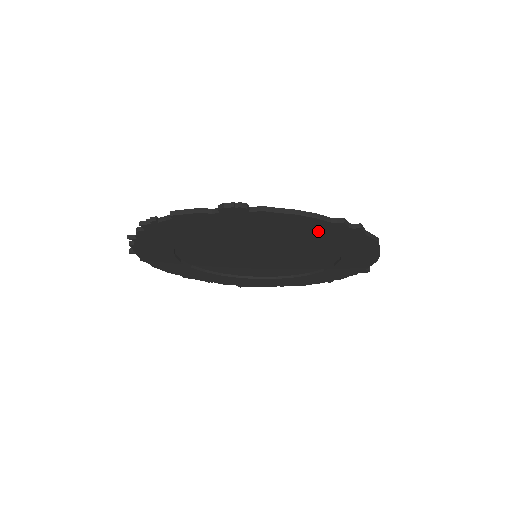
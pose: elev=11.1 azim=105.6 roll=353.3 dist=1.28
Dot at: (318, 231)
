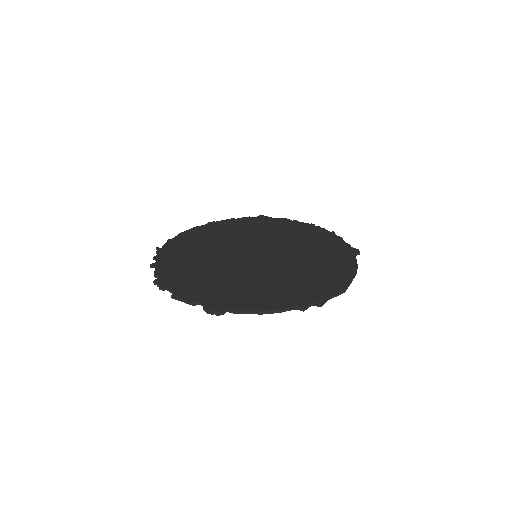
Dot at: occluded
